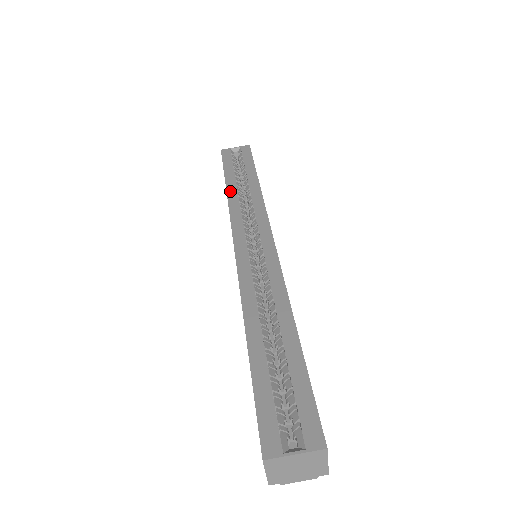
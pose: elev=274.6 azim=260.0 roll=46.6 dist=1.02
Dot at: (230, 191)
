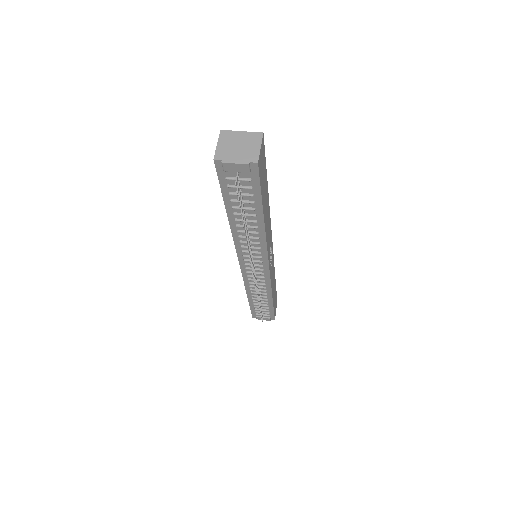
Dot at: occluded
